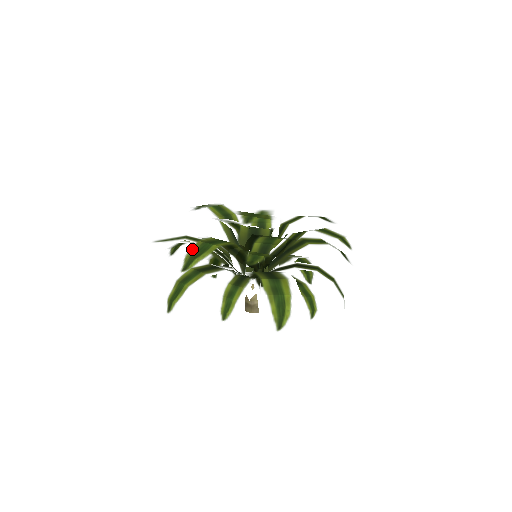
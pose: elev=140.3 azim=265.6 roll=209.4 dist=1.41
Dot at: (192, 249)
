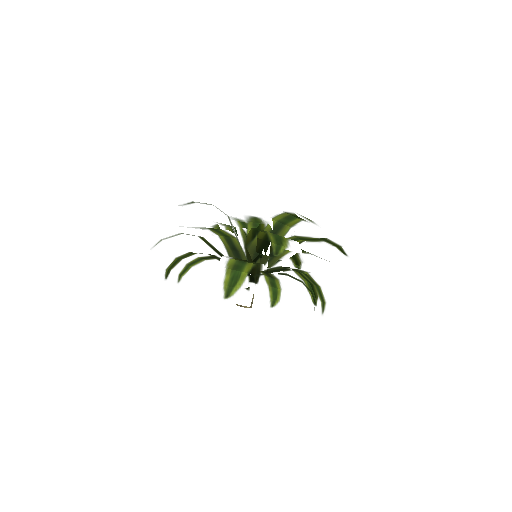
Dot at: (270, 237)
